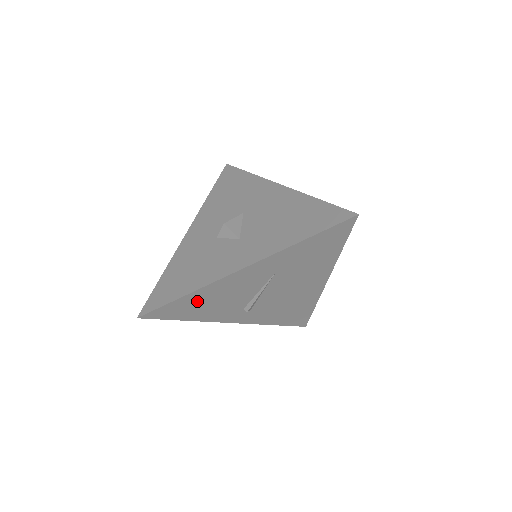
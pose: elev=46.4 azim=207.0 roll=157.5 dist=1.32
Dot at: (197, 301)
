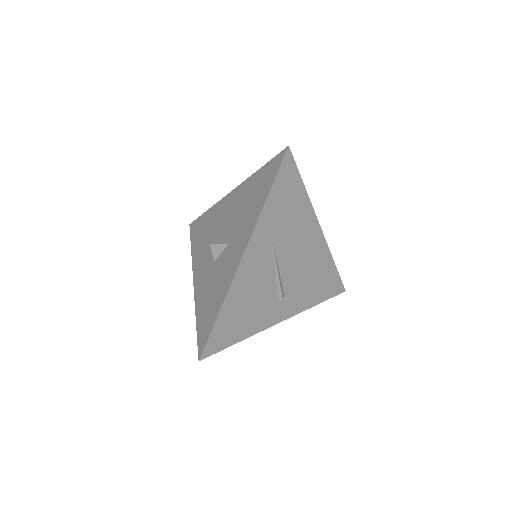
Dot at: (234, 312)
